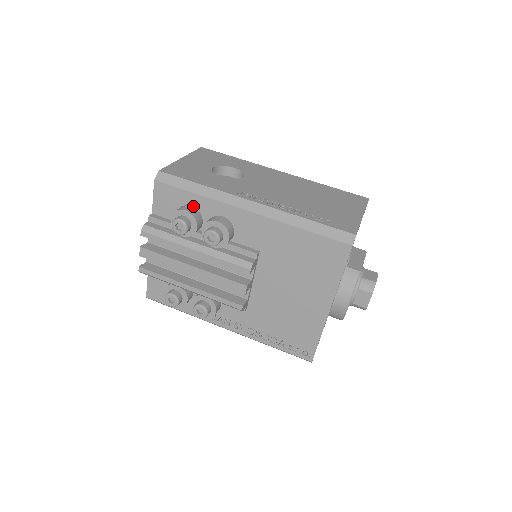
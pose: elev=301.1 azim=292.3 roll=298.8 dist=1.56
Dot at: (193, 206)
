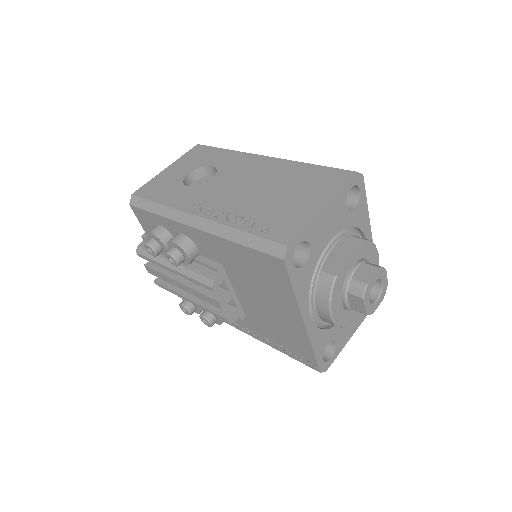
Dot at: (161, 225)
